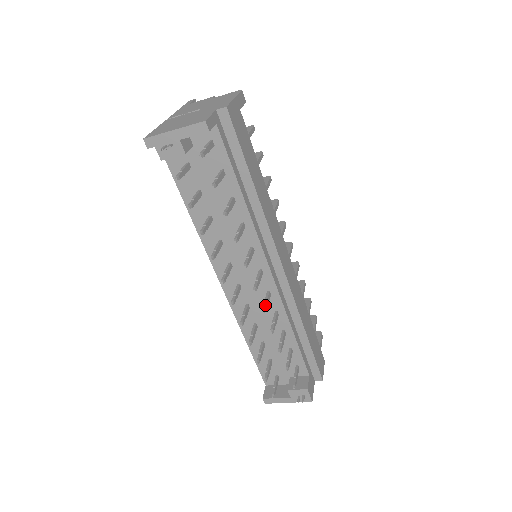
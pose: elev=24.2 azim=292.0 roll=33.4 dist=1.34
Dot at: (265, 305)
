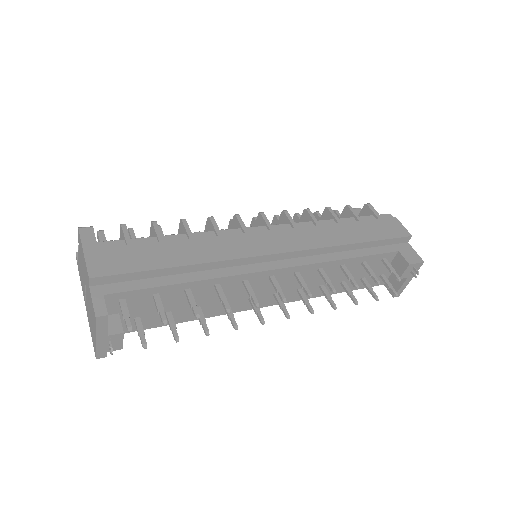
Dot at: (305, 291)
